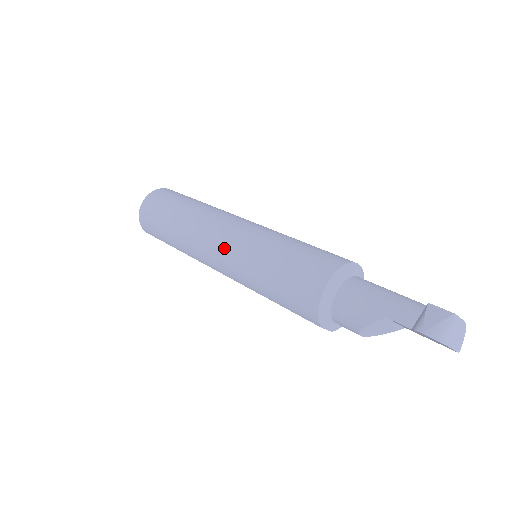
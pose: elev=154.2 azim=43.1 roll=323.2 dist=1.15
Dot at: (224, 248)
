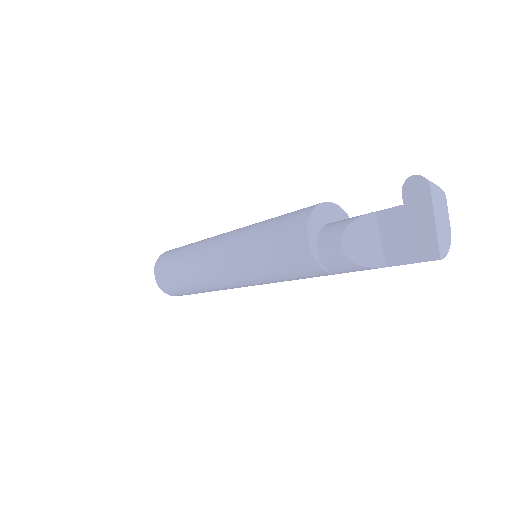
Dot at: (239, 228)
